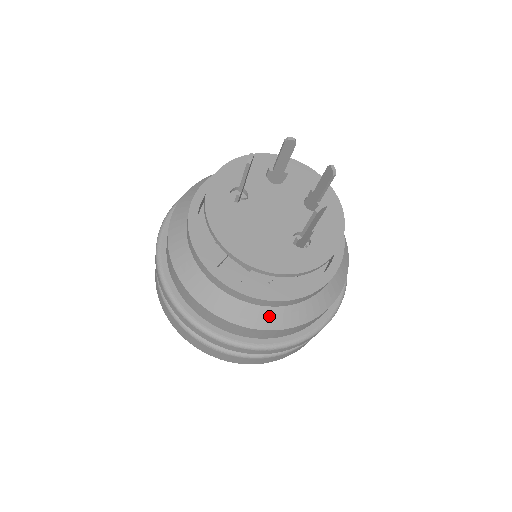
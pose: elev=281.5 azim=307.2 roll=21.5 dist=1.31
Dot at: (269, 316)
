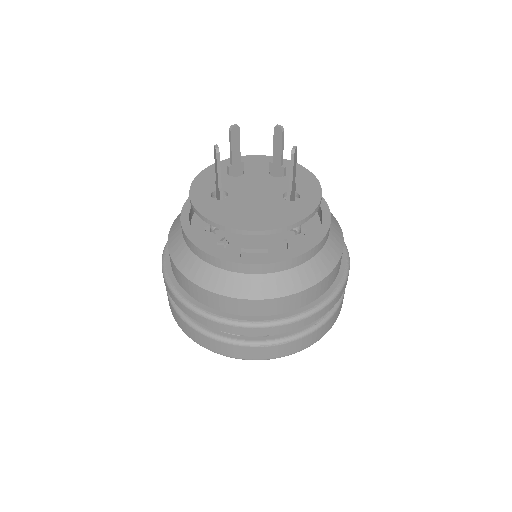
Dot at: (308, 272)
